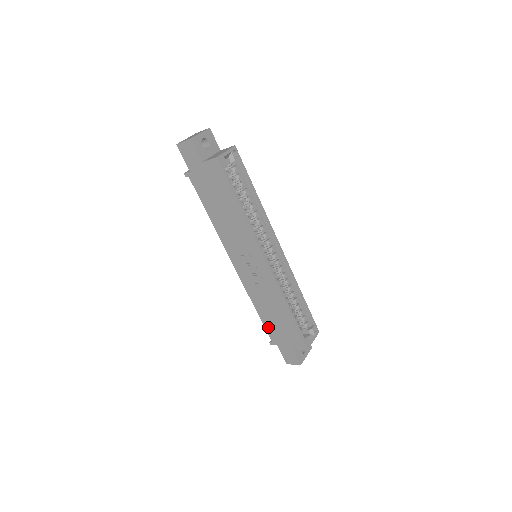
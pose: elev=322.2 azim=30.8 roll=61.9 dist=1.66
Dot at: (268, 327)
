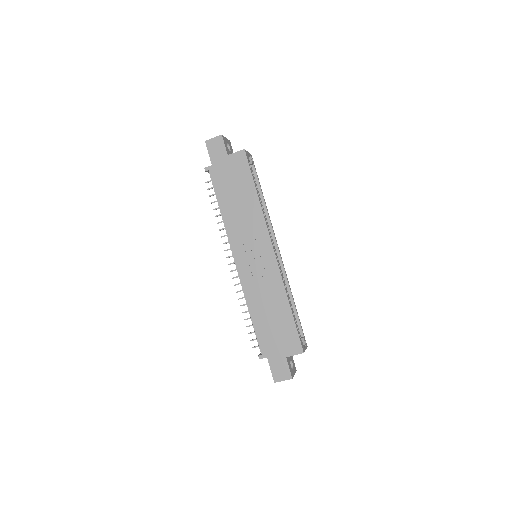
Dot at: (260, 334)
